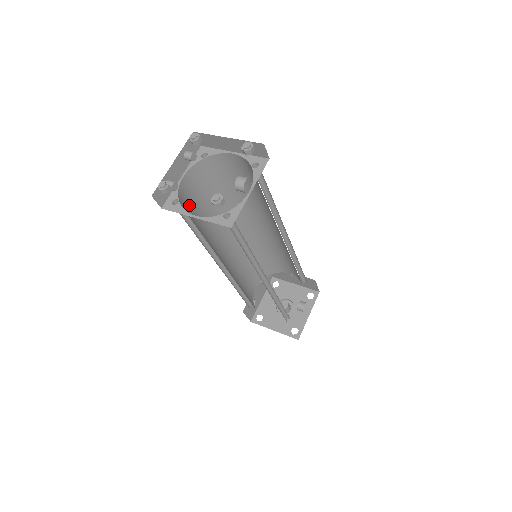
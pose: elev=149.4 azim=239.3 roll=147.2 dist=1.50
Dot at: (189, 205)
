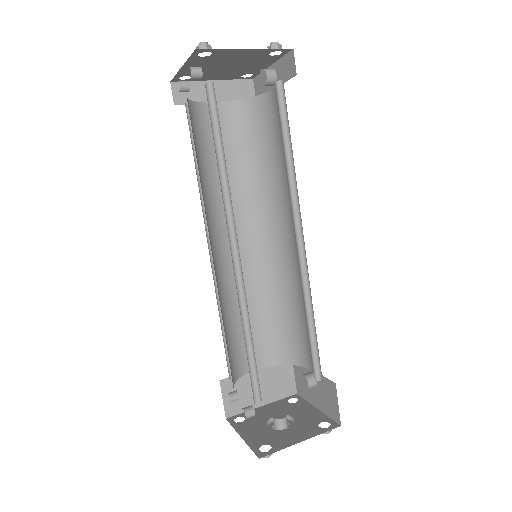
Dot at: occluded
